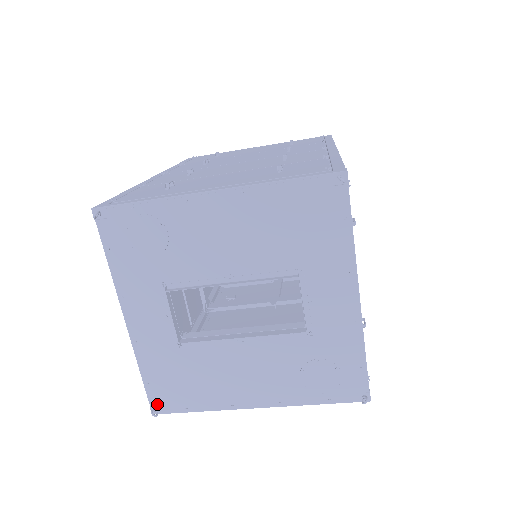
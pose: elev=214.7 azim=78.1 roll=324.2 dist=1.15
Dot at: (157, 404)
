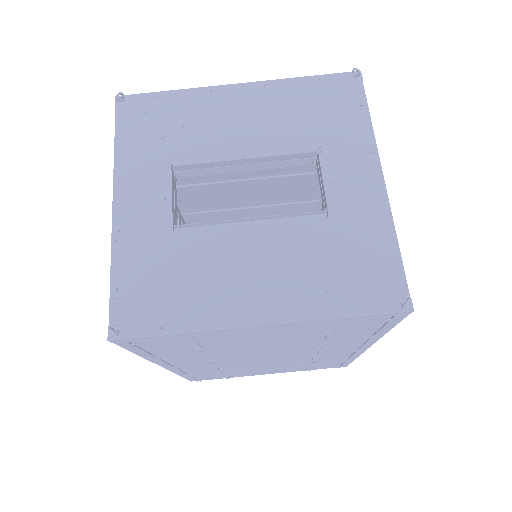
Dot at: (120, 322)
